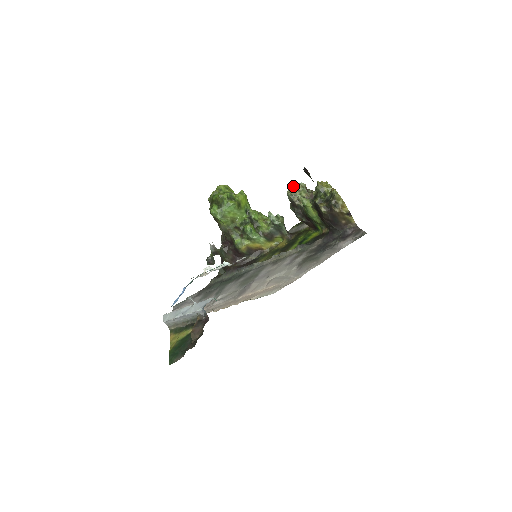
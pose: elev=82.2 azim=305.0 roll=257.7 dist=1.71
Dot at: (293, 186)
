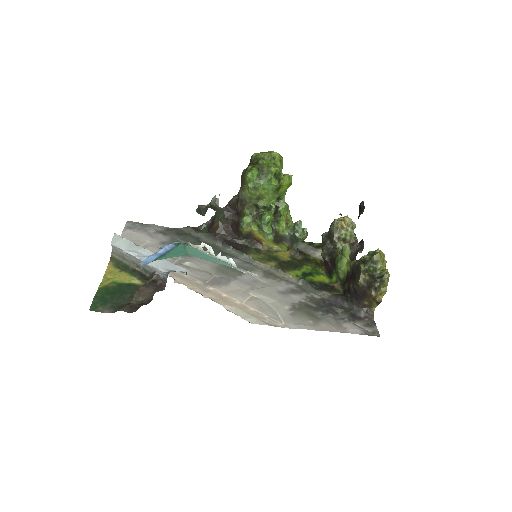
Dot at: (345, 220)
